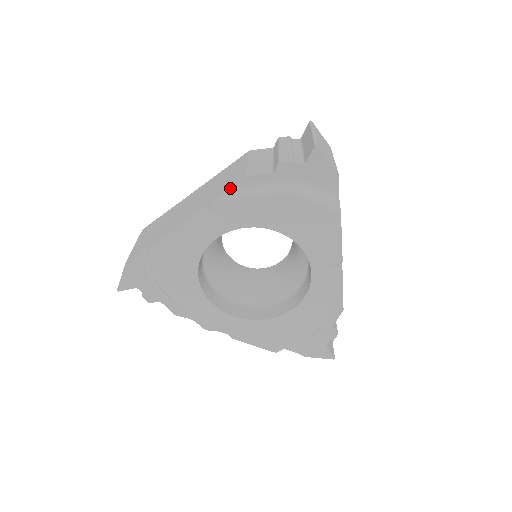
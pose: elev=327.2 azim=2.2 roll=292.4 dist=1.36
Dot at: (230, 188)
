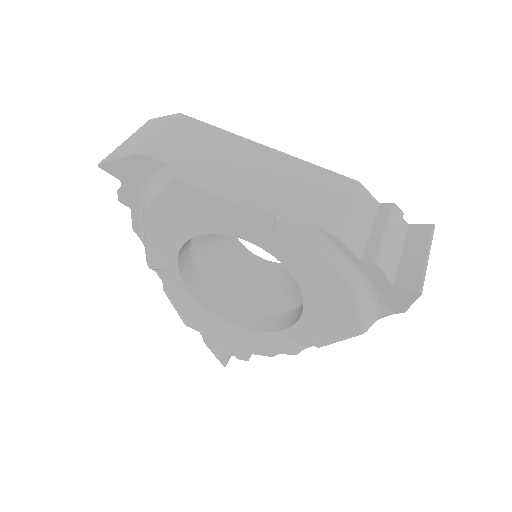
Dot at: (310, 226)
